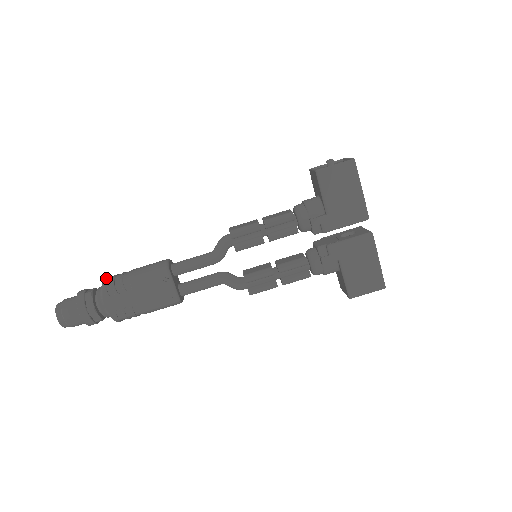
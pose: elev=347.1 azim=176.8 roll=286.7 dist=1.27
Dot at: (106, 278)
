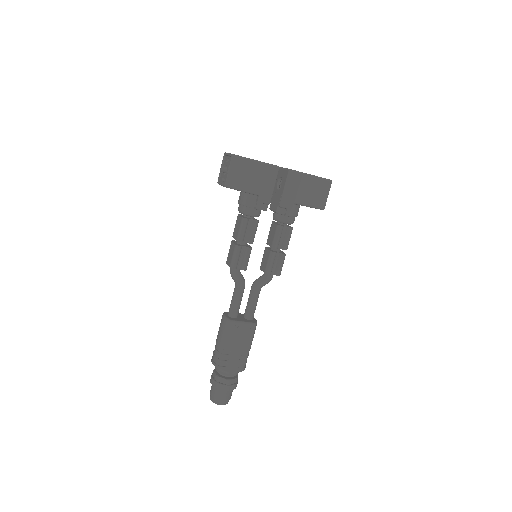
Dot at: (212, 362)
